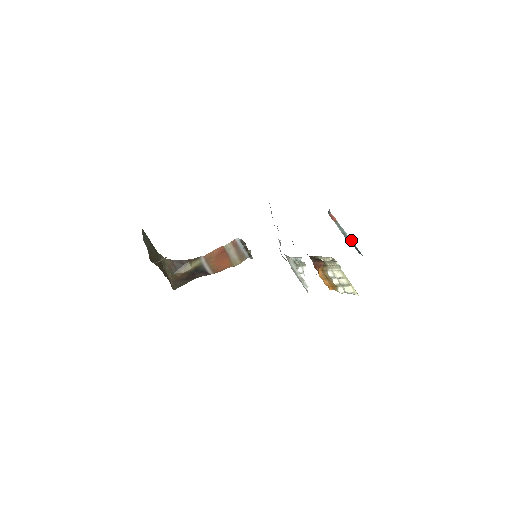
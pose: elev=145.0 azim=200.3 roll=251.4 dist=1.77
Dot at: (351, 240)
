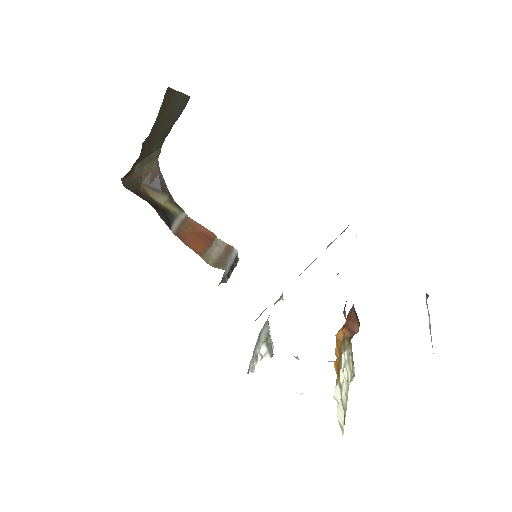
Dot at: occluded
